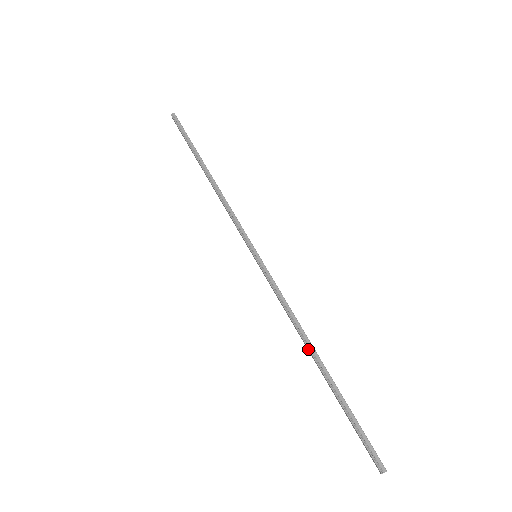
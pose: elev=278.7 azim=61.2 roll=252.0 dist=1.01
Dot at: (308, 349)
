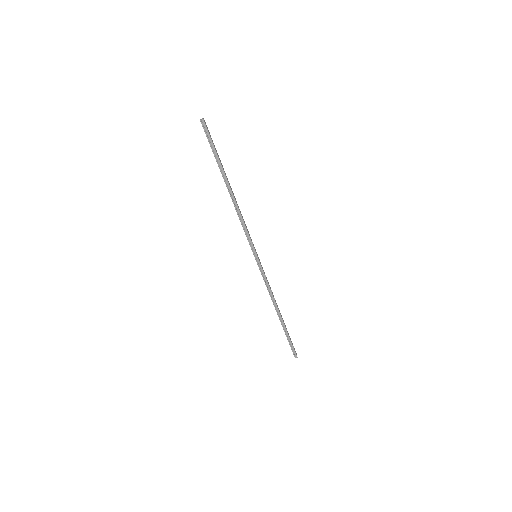
Dot at: (276, 310)
